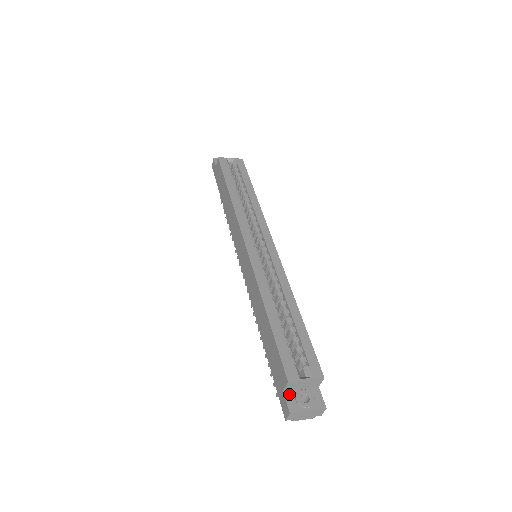
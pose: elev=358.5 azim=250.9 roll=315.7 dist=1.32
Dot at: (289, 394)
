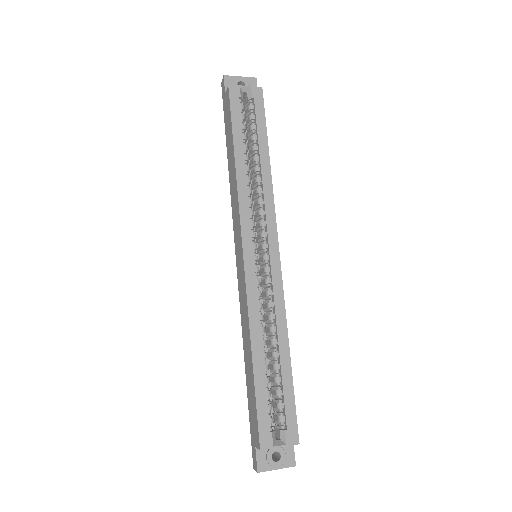
Dot at: (261, 451)
